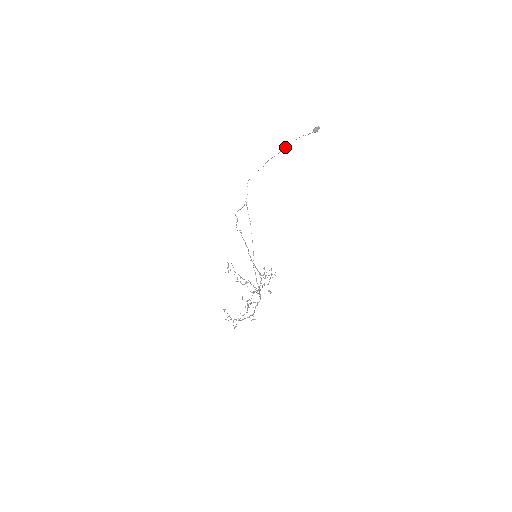
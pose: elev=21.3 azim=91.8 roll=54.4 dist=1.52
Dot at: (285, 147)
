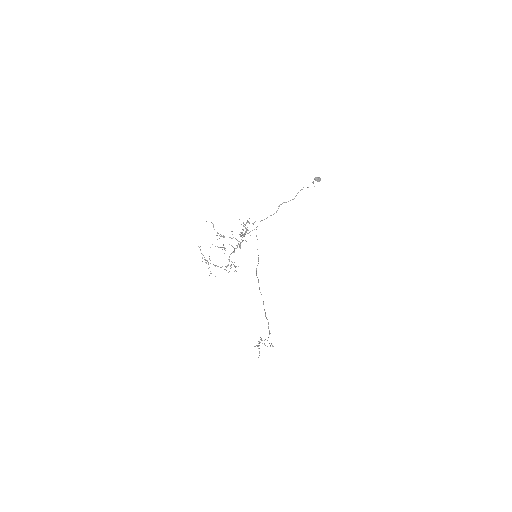
Dot at: occluded
